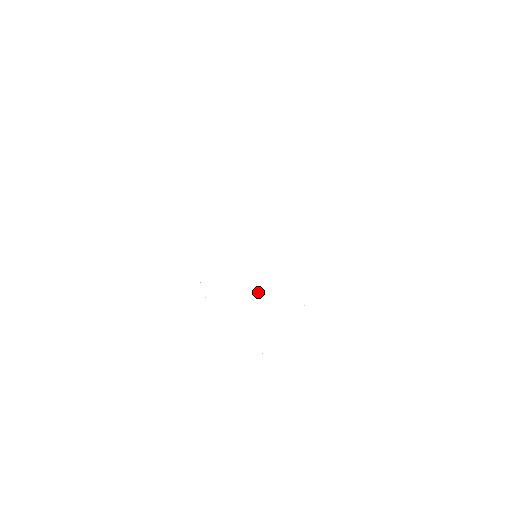
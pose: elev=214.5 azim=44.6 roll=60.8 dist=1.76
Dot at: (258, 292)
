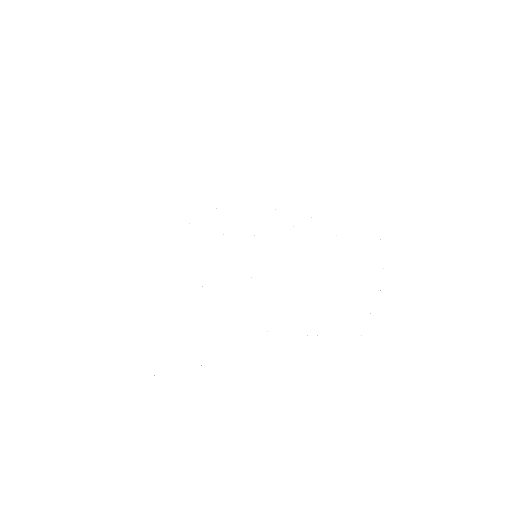
Dot at: occluded
